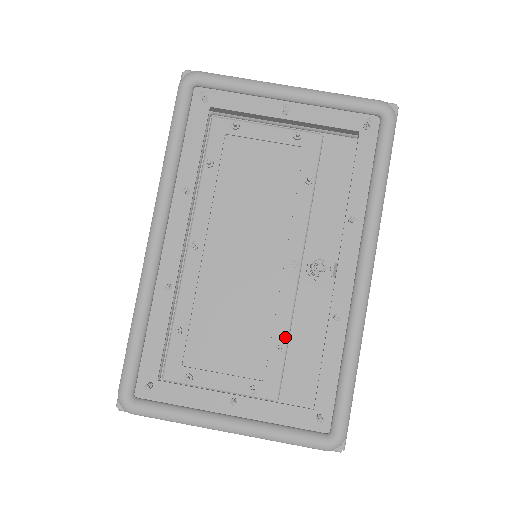
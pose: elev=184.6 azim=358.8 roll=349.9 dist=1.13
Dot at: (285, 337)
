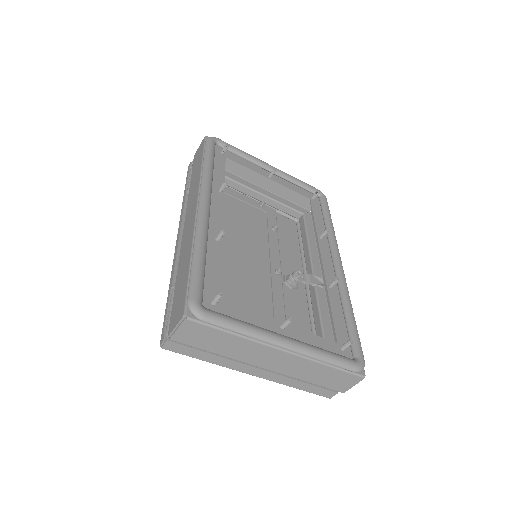
Dot at: (283, 318)
